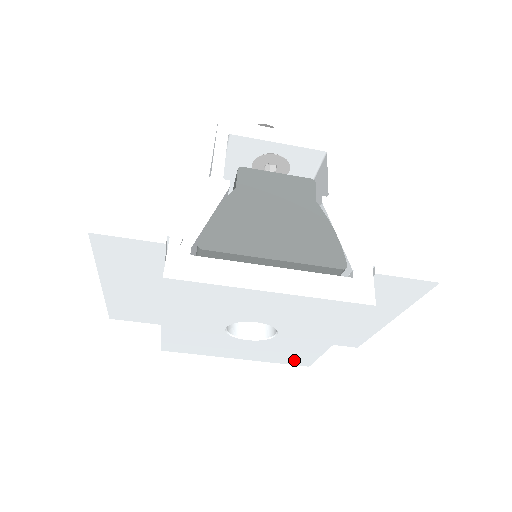
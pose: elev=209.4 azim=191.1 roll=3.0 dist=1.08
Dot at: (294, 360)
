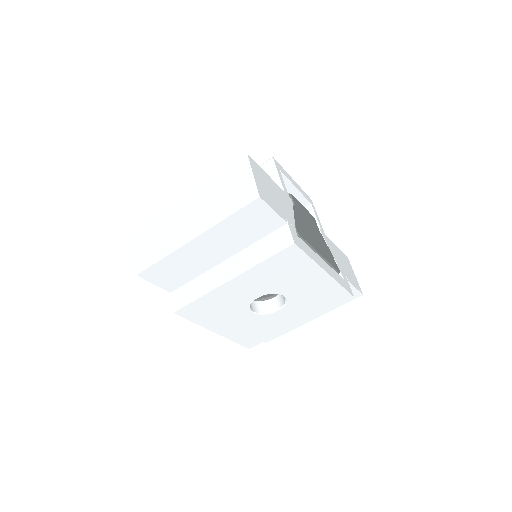
Dot at: (250, 340)
